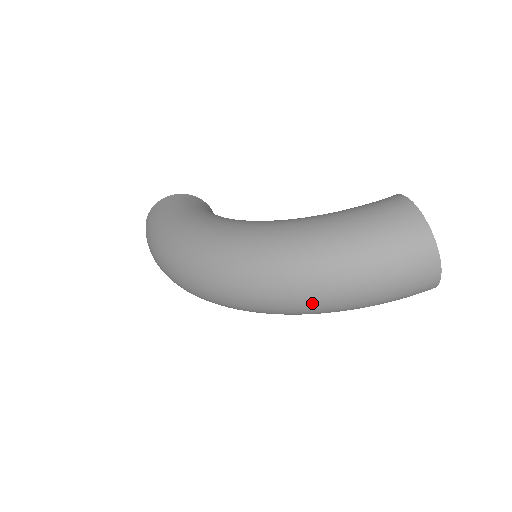
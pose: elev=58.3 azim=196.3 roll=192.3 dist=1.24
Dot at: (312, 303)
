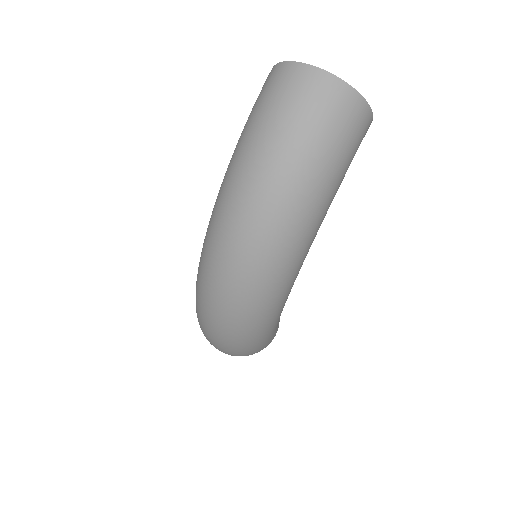
Dot at: (268, 215)
